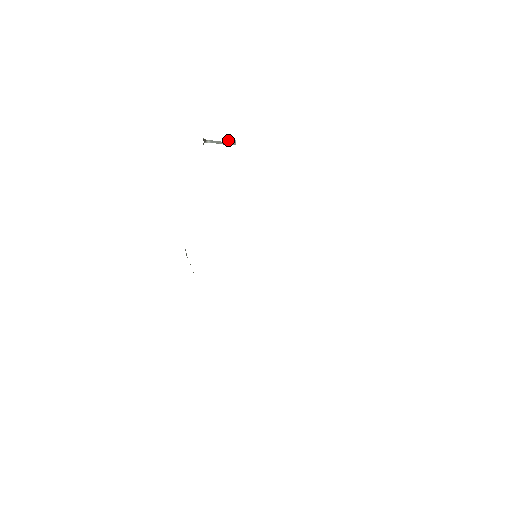
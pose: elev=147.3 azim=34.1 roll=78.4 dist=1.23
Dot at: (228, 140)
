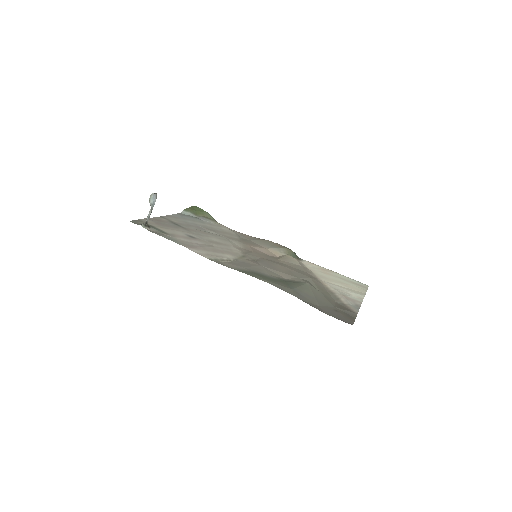
Dot at: (152, 201)
